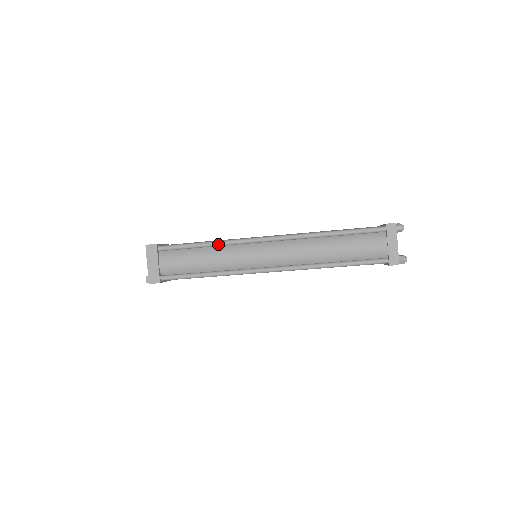
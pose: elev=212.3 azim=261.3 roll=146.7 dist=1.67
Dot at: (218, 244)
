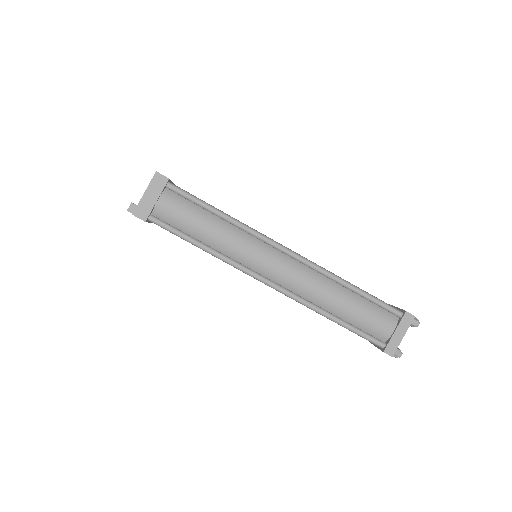
Dot at: (234, 222)
